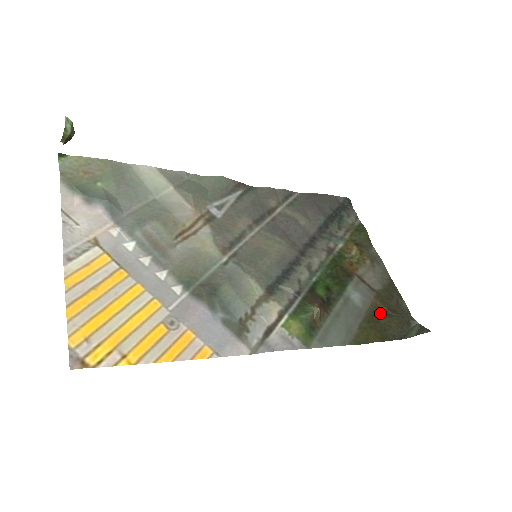
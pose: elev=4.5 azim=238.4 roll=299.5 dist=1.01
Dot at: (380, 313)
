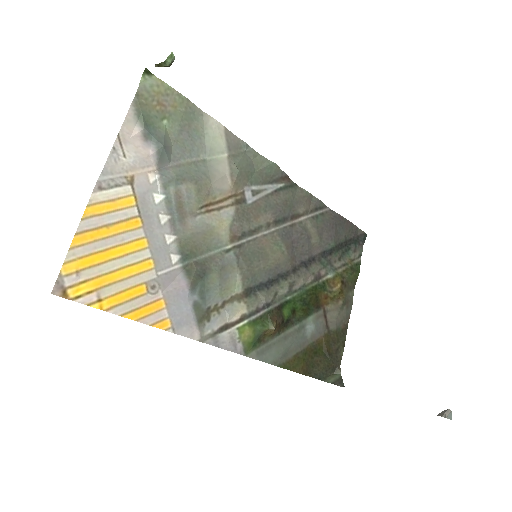
Dot at: (319, 350)
